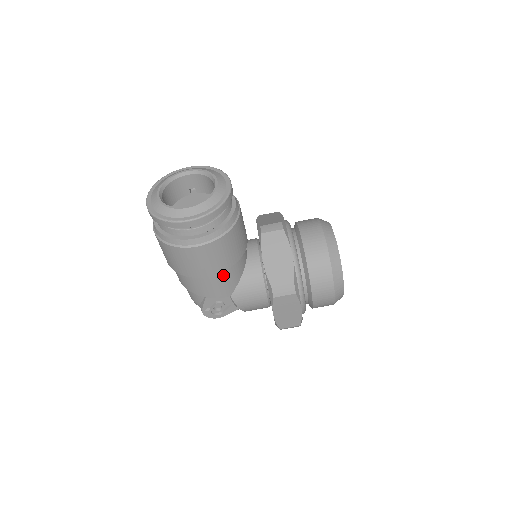
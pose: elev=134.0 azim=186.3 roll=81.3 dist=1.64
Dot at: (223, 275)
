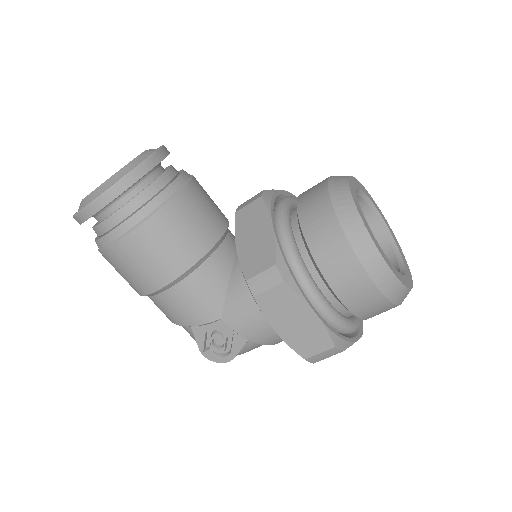
Dot at: (189, 283)
